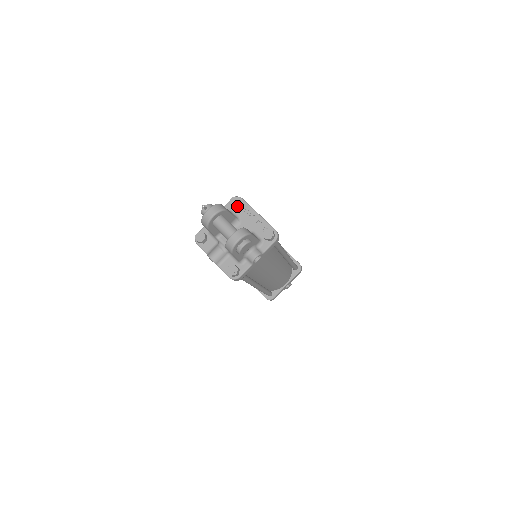
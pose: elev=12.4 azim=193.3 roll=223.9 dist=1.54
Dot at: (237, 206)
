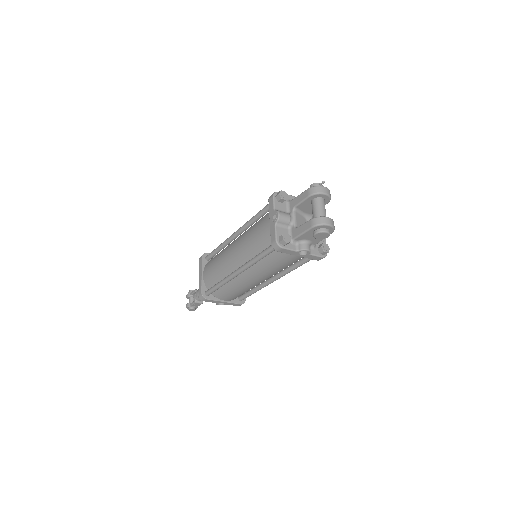
Dot at: occluded
